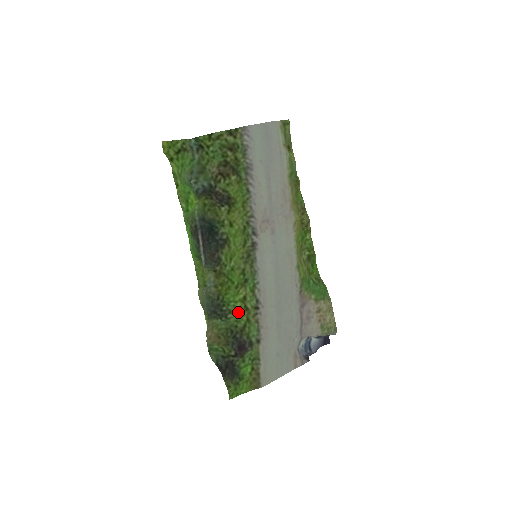
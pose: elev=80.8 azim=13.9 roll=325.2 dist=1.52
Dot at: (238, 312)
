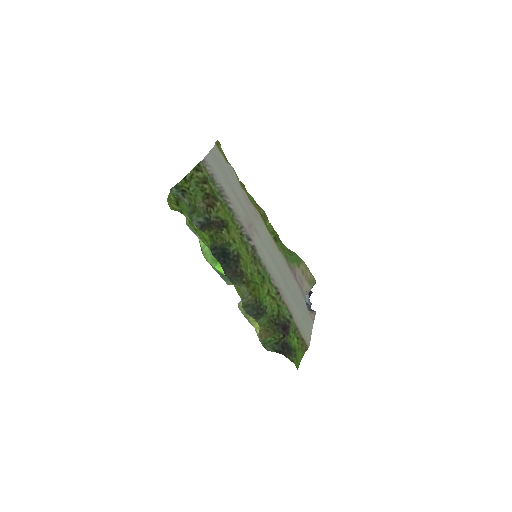
Dot at: (270, 304)
